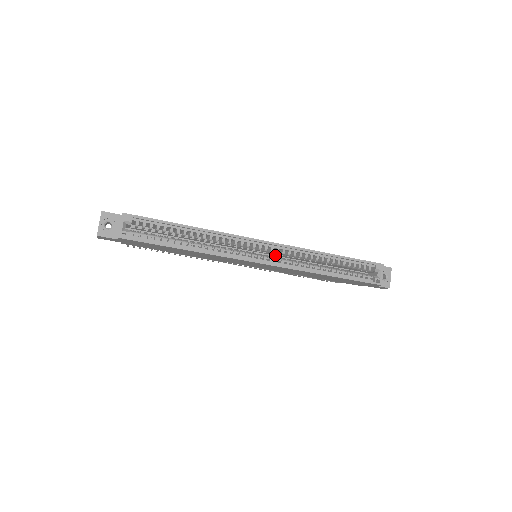
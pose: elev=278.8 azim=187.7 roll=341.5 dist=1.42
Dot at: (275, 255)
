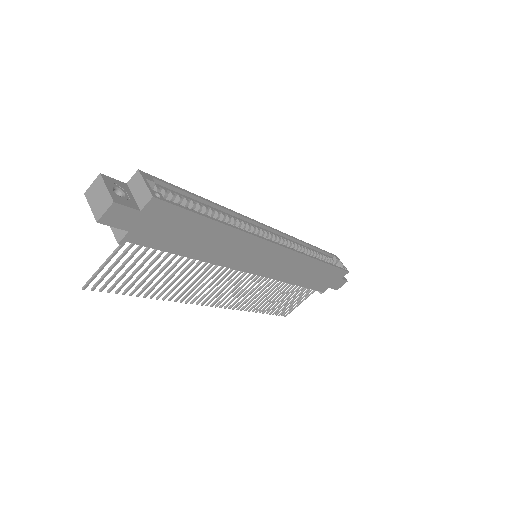
Dot at: occluded
